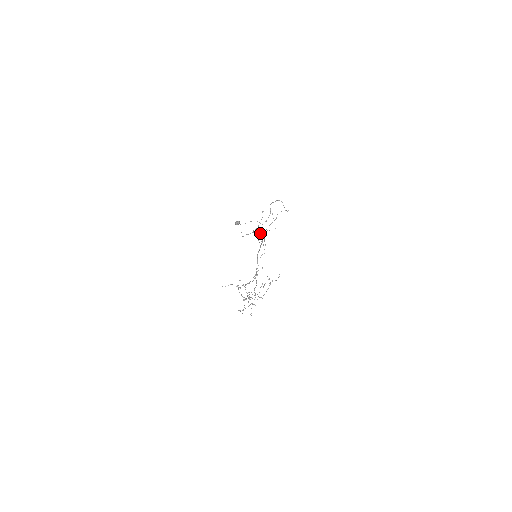
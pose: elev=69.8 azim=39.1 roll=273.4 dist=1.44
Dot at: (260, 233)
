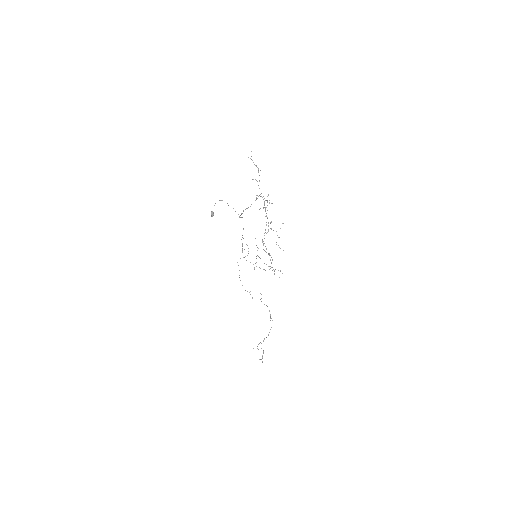
Dot at: (242, 249)
